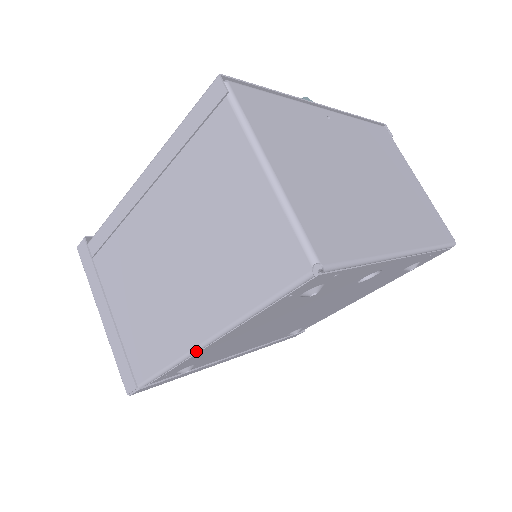
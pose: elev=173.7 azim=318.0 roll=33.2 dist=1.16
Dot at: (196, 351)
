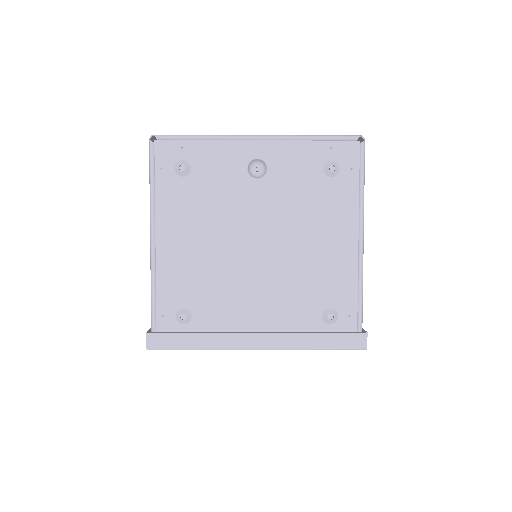
Dot at: (151, 256)
